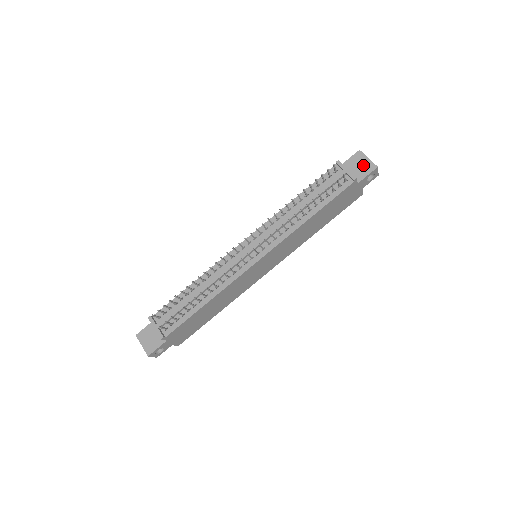
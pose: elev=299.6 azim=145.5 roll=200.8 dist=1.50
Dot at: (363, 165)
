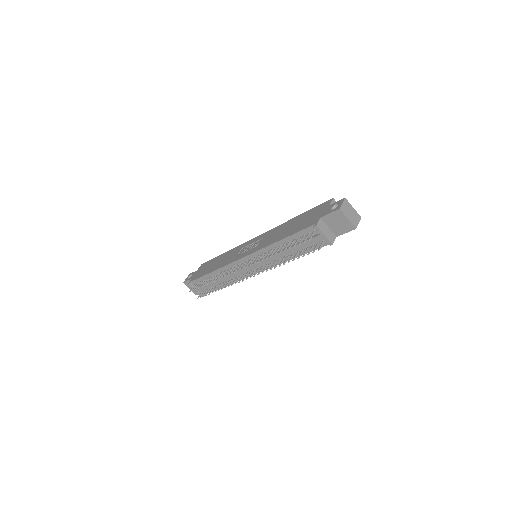
Dot at: (342, 224)
